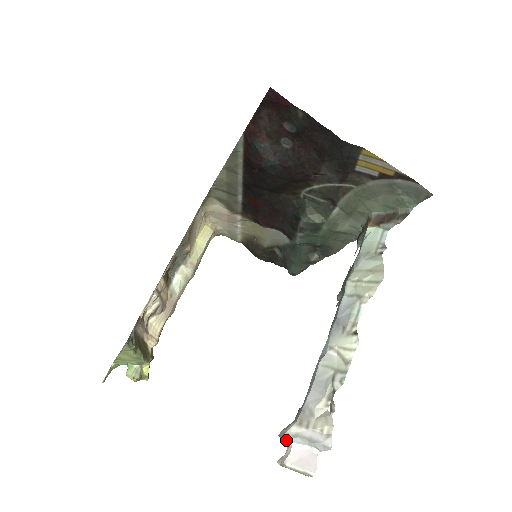
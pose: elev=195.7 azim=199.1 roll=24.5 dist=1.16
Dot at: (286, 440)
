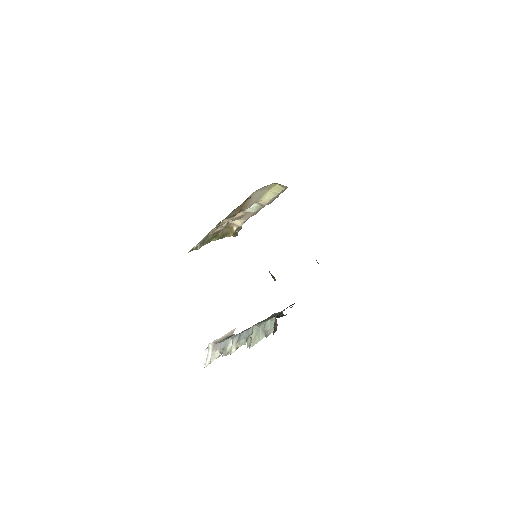
Dot at: occluded
